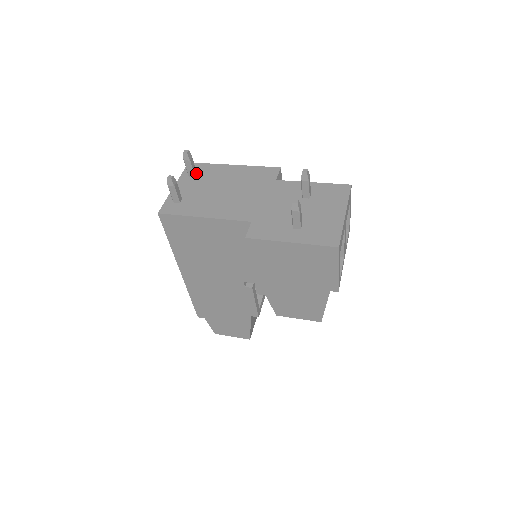
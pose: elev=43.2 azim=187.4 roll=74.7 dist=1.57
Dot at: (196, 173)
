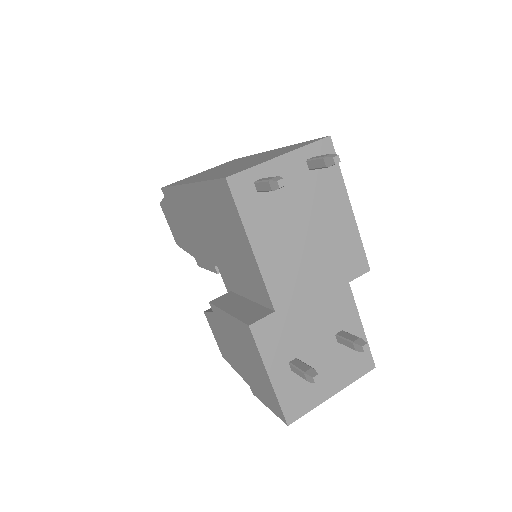
Dot at: occluded
